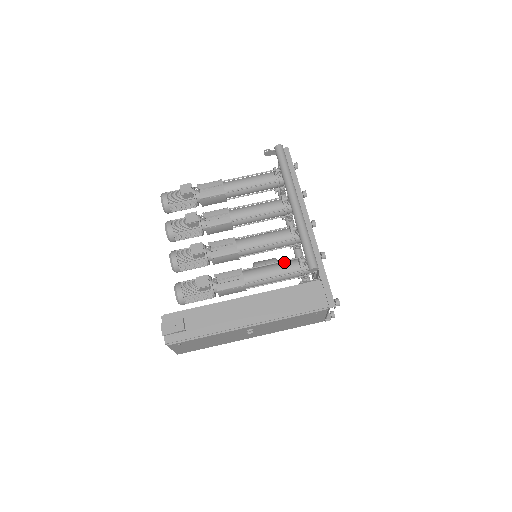
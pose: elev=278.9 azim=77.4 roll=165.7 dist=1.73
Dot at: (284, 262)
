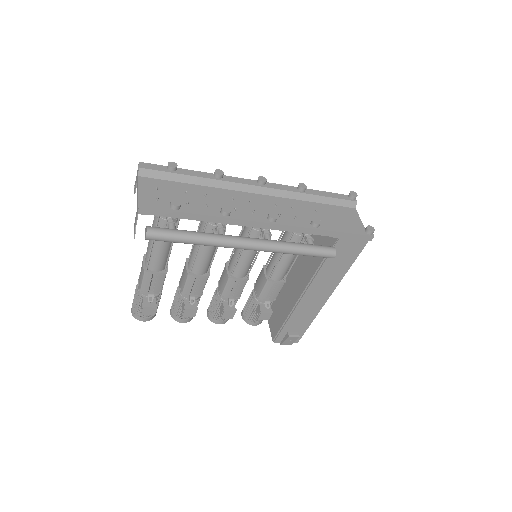
Dot at: occluded
